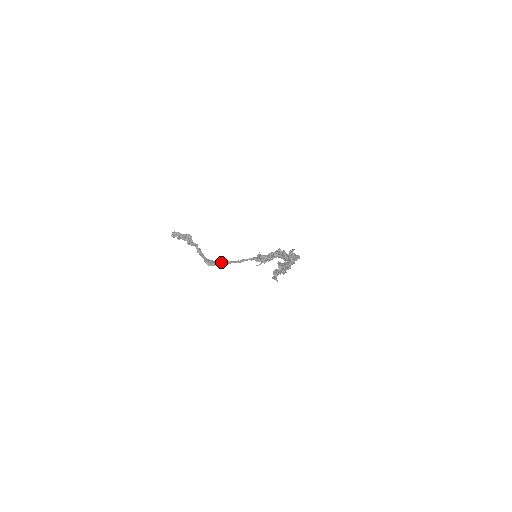
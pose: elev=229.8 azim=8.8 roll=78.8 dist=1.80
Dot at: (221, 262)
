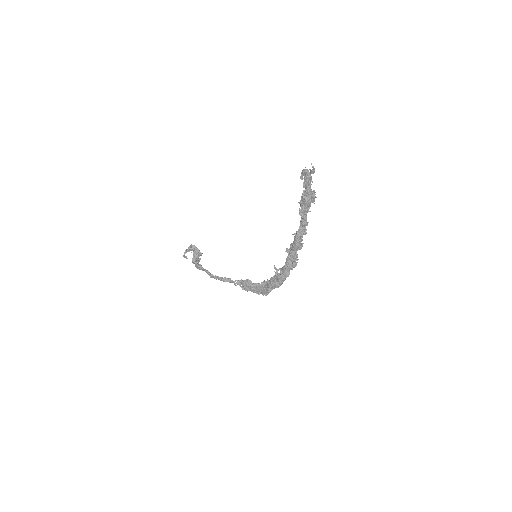
Dot at: occluded
